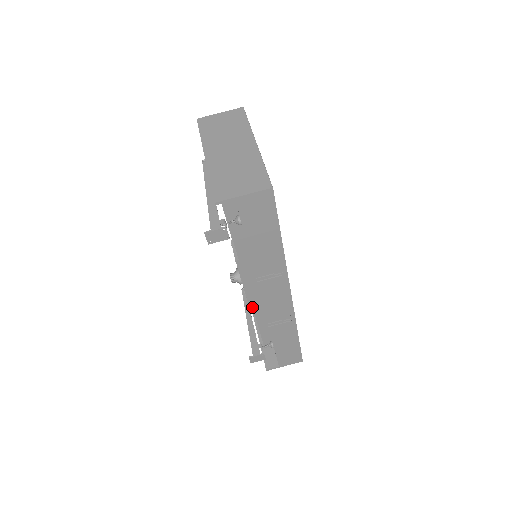
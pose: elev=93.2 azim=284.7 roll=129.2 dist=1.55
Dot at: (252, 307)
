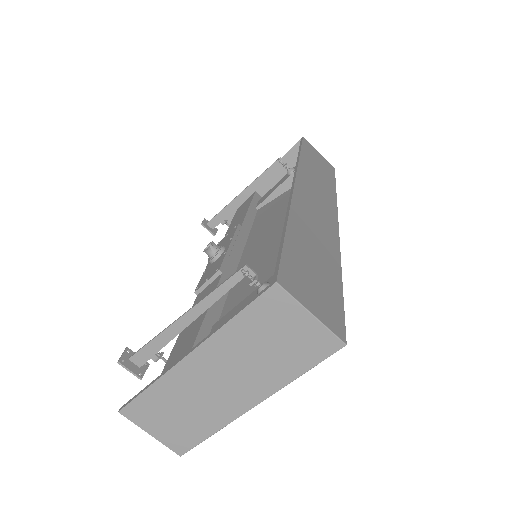
Dot at: occluded
